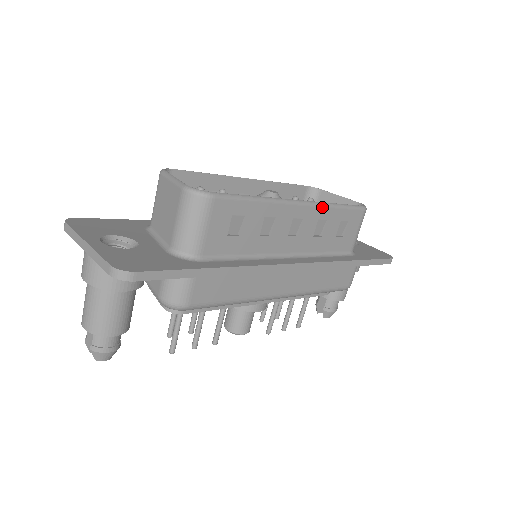
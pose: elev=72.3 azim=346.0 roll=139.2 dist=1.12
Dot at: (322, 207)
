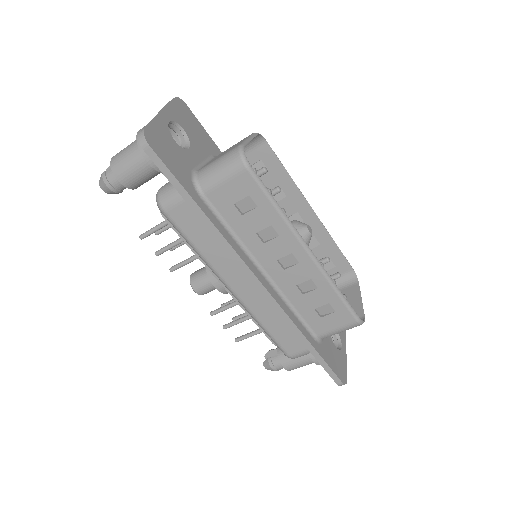
Dot at: (323, 274)
